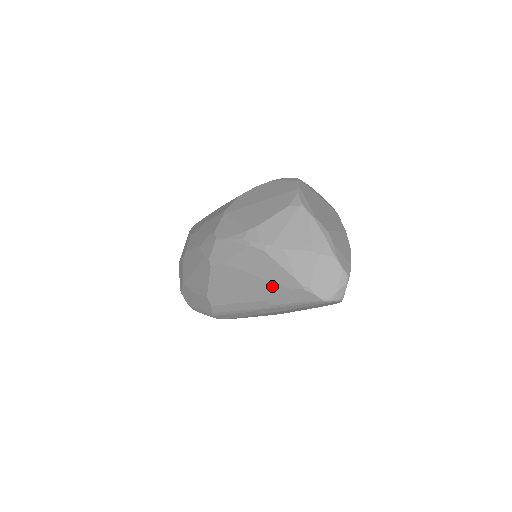
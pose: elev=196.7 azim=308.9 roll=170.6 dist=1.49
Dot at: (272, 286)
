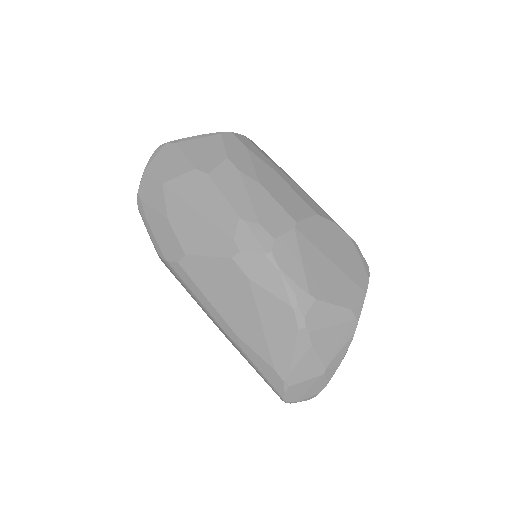
Dot at: (263, 346)
